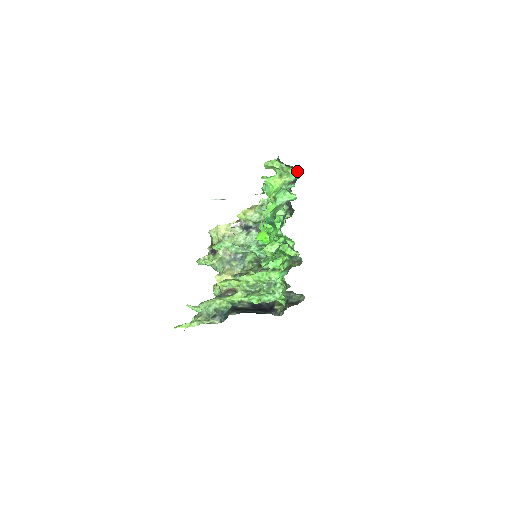
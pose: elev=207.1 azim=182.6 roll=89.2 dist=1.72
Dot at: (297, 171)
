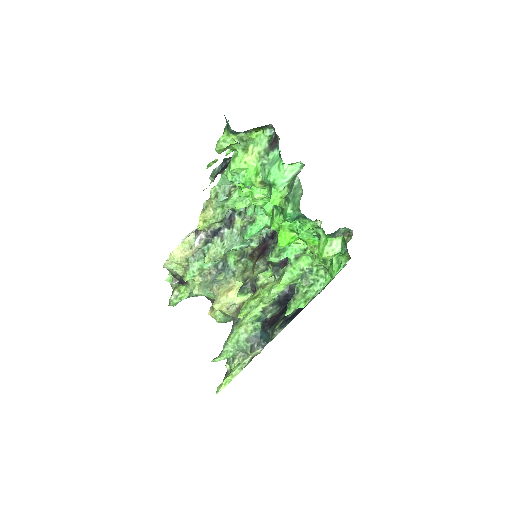
Dot at: (264, 130)
